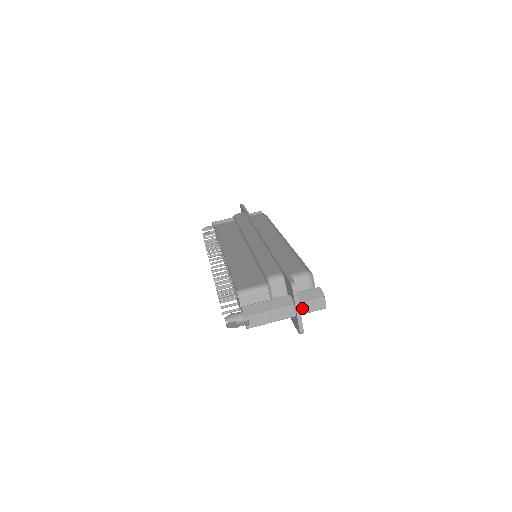
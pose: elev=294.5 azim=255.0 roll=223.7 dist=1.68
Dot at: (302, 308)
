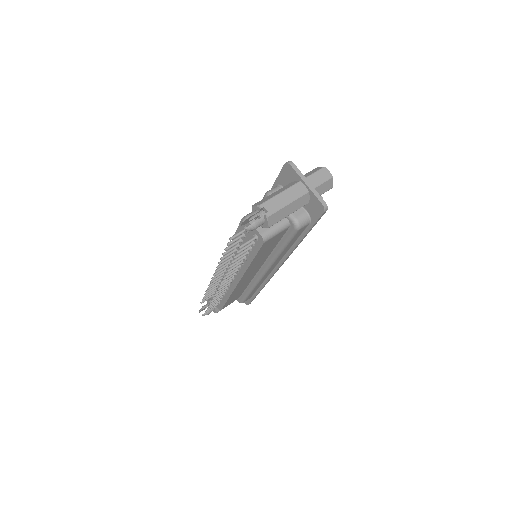
Dot at: (310, 182)
